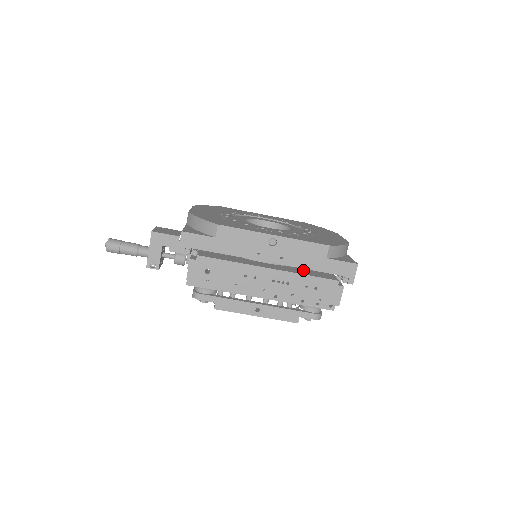
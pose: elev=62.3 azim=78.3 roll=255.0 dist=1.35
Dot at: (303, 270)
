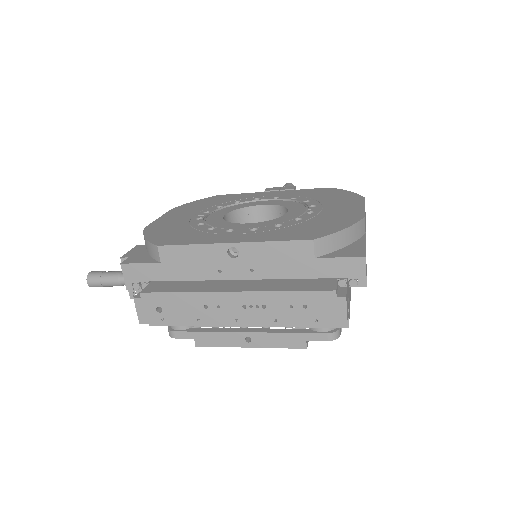
Dot at: (288, 280)
